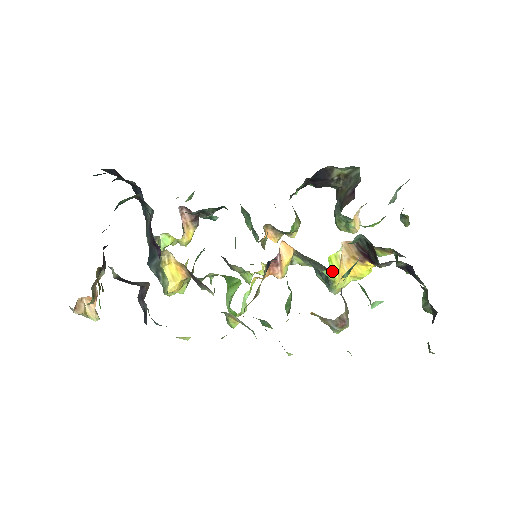
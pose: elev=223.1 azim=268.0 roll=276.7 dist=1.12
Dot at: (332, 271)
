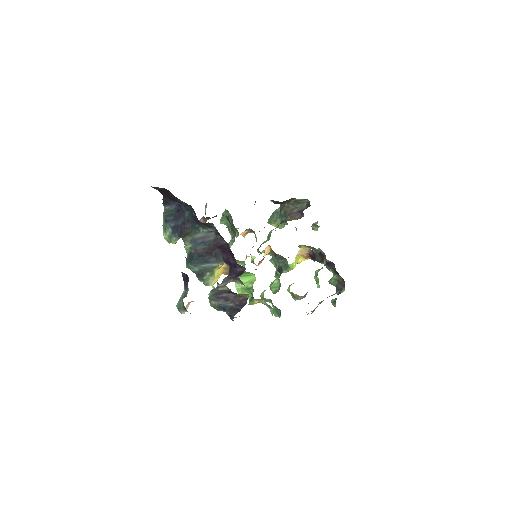
Dot at: (294, 265)
